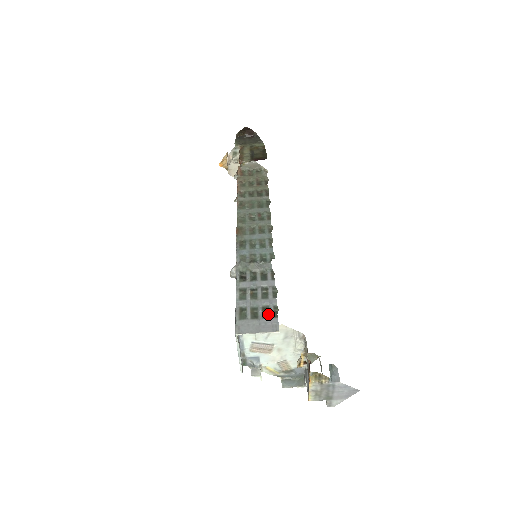
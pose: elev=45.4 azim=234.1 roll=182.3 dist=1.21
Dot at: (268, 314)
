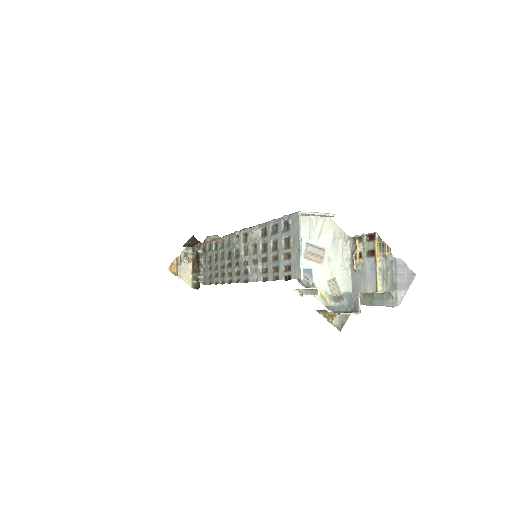
Dot at: occluded
